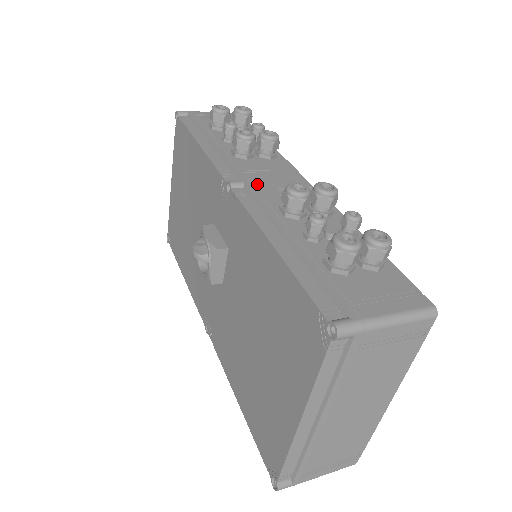
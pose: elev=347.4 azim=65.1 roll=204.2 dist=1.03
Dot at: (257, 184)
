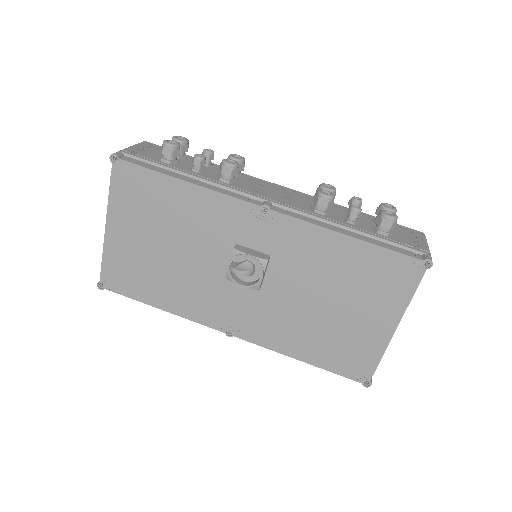
Dot at: (276, 200)
